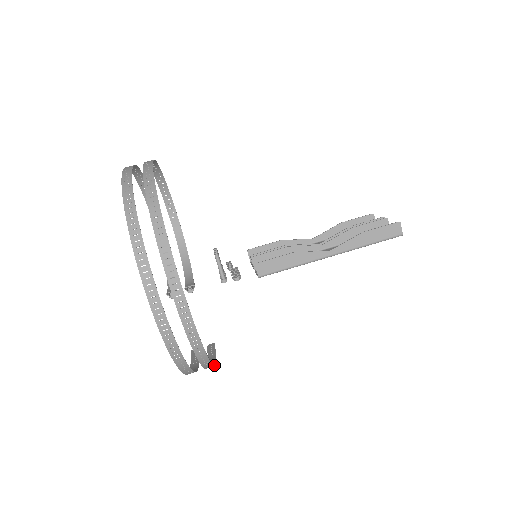
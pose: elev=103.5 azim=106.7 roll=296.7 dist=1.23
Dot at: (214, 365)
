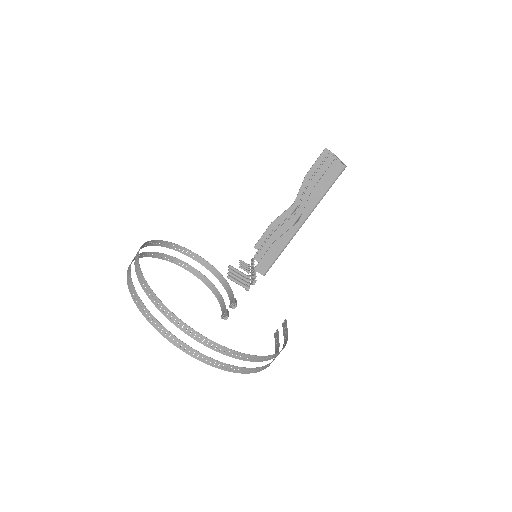
Dot at: (284, 347)
